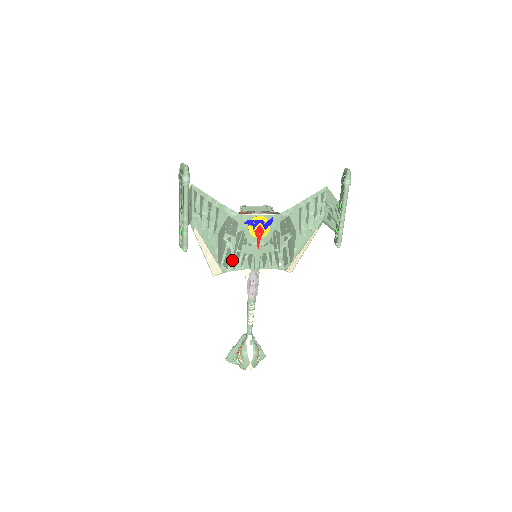
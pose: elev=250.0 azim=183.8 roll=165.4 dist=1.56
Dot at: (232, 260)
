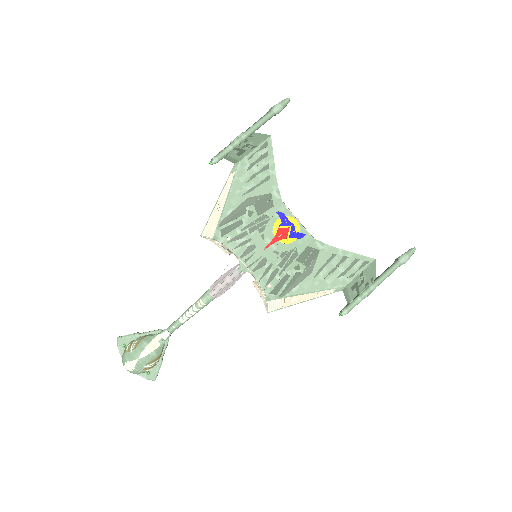
Dot at: (234, 233)
